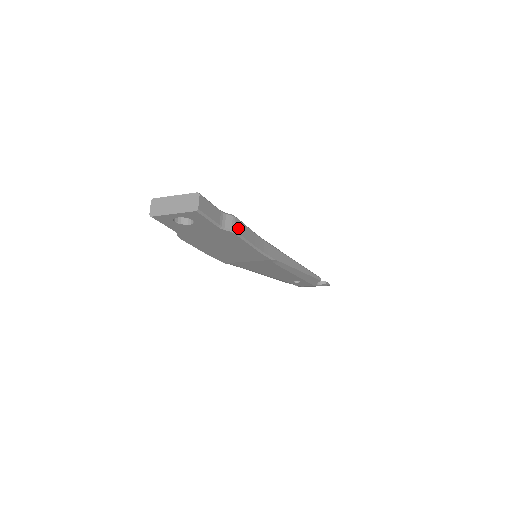
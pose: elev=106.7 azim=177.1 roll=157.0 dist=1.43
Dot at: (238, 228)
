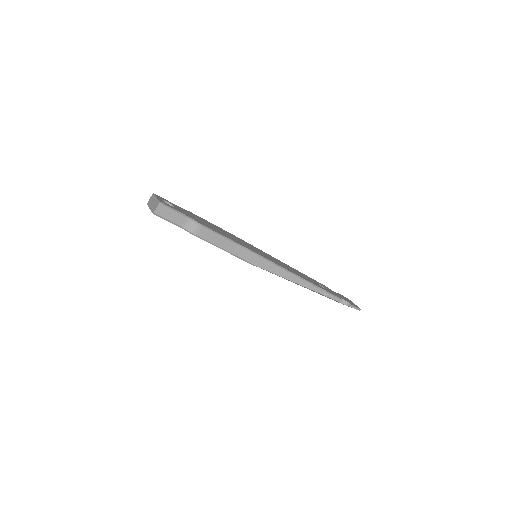
Dot at: (201, 233)
